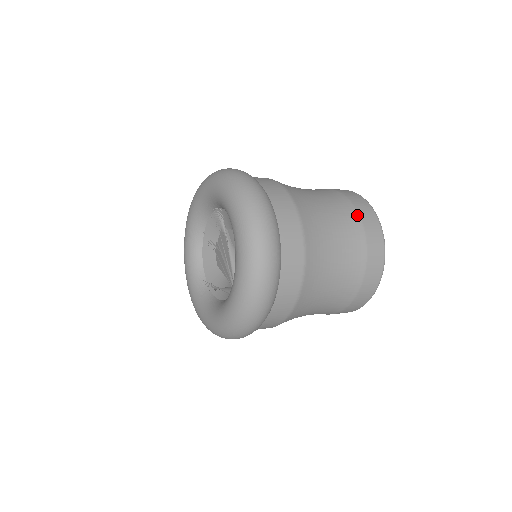
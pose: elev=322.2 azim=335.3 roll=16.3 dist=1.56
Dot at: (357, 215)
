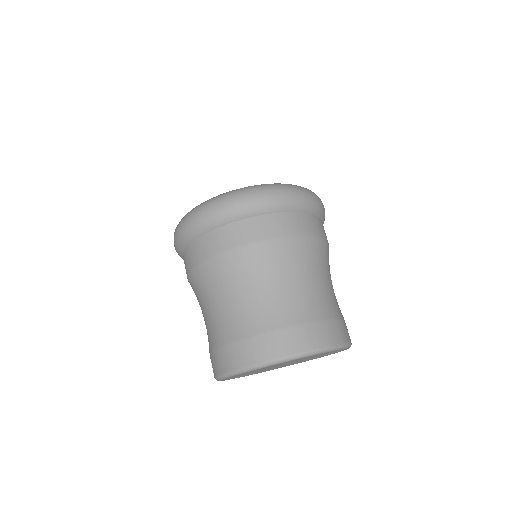
Dot at: (336, 316)
